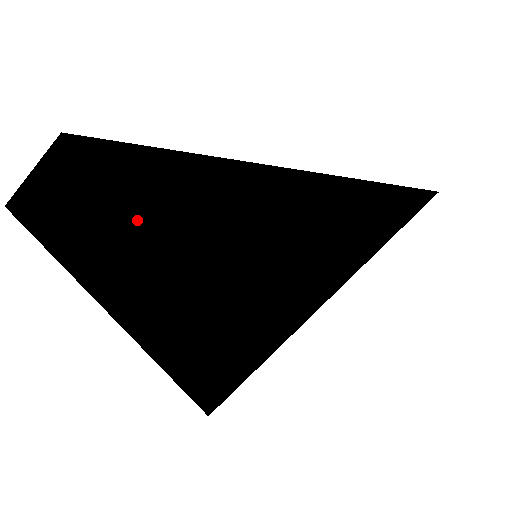
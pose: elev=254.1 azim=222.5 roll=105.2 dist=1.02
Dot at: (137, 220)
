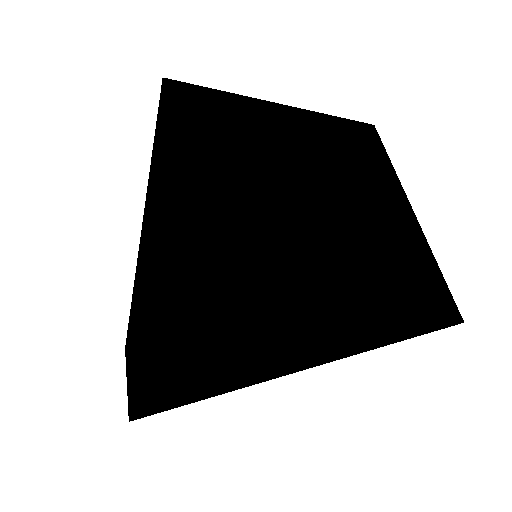
Dot at: (142, 319)
